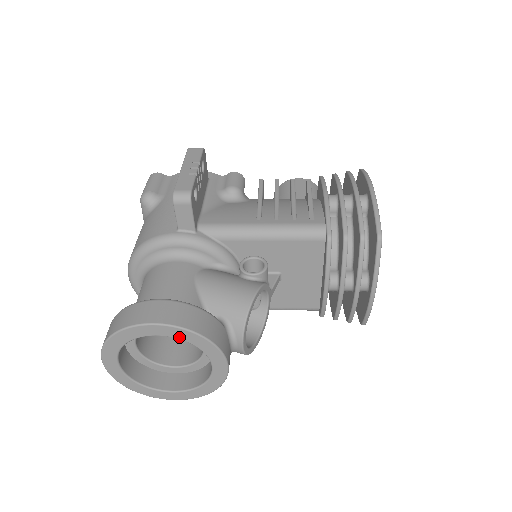
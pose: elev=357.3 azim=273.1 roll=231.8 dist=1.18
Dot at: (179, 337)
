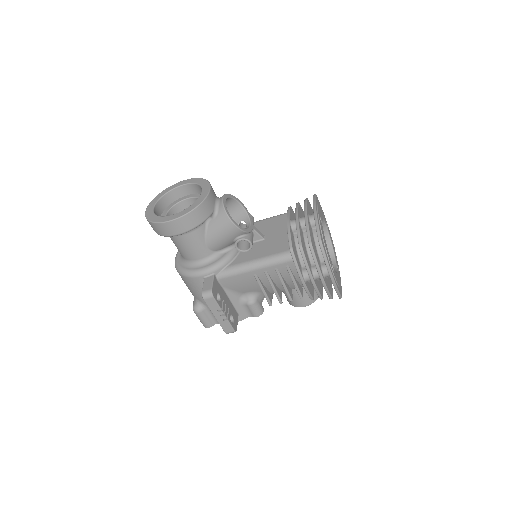
Dot at: (192, 182)
